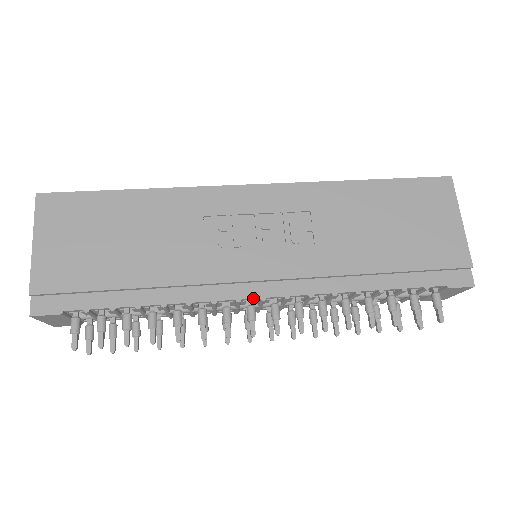
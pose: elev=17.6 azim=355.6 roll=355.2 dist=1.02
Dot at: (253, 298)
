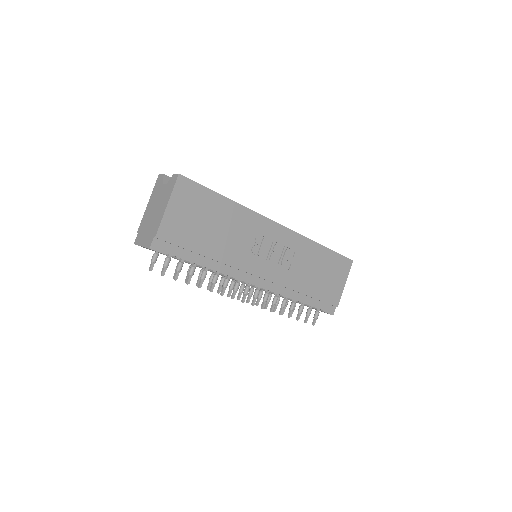
Dot at: (253, 284)
